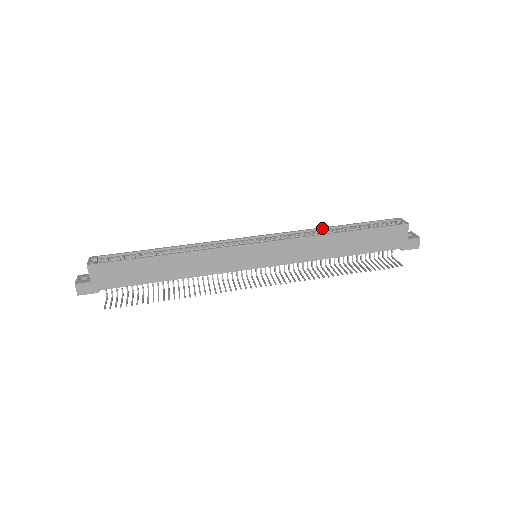
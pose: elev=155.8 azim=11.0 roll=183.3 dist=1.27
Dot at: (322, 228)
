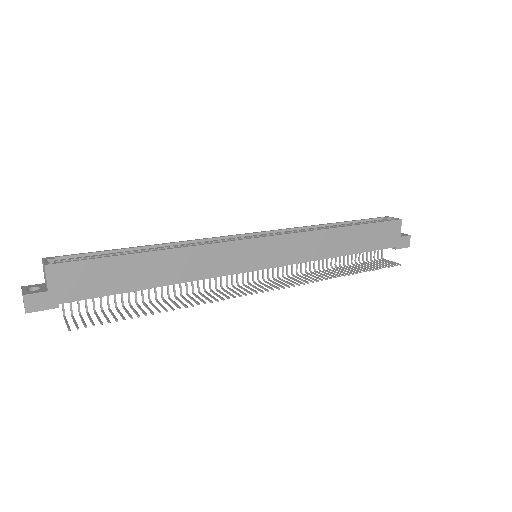
Dot at: (320, 225)
